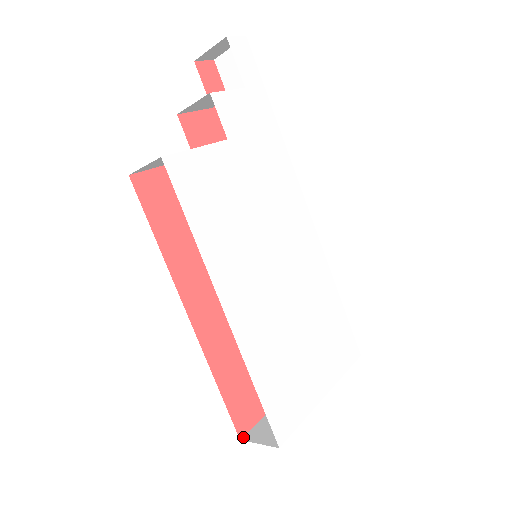
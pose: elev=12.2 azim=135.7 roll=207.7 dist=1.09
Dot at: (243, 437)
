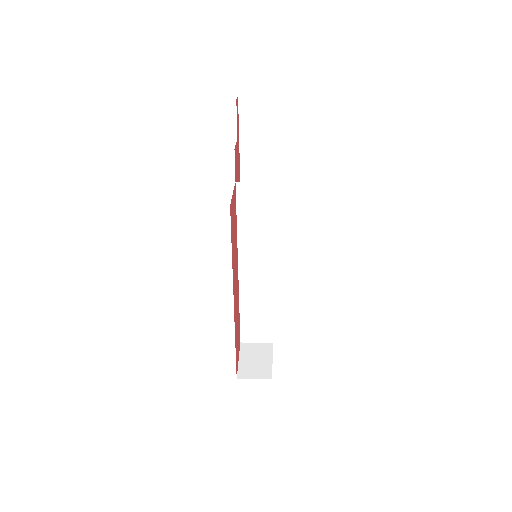
Dot at: (237, 376)
